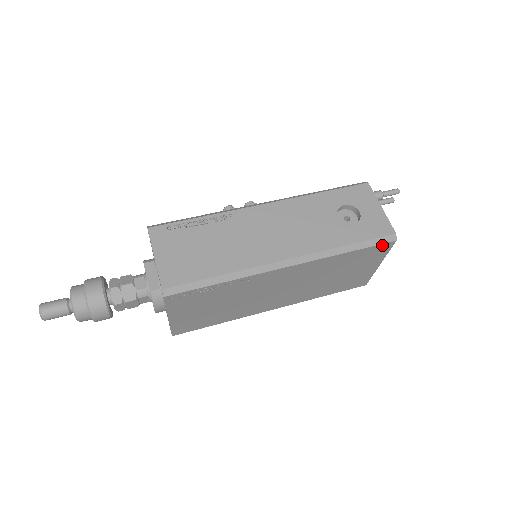
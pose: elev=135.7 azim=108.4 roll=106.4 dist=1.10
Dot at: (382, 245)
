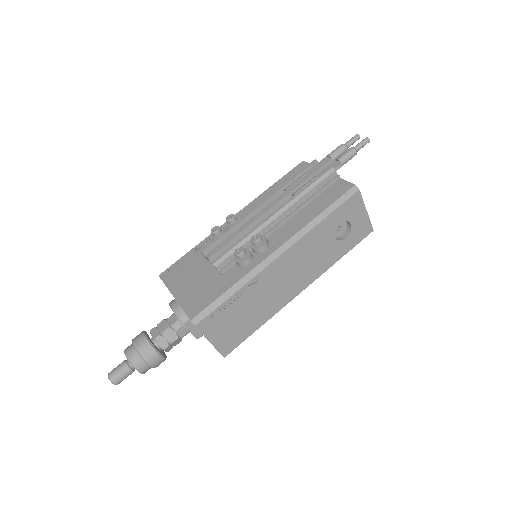
Dot at: occluded
